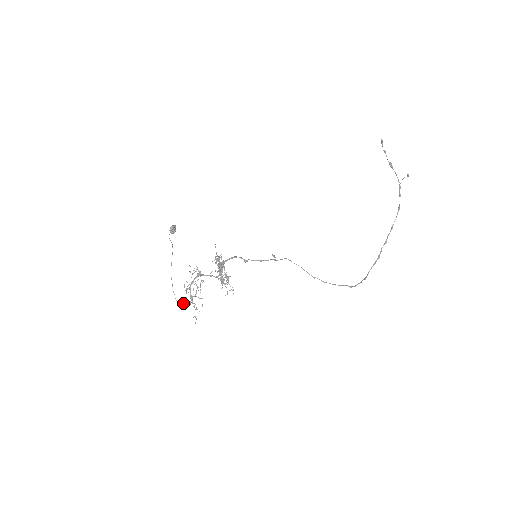
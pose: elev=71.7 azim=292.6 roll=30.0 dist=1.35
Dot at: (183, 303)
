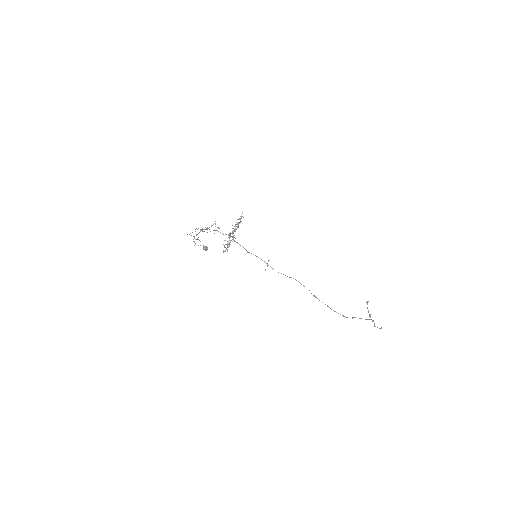
Dot at: (192, 232)
